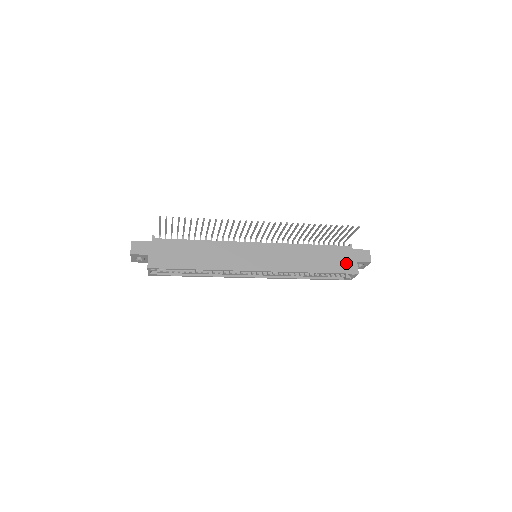
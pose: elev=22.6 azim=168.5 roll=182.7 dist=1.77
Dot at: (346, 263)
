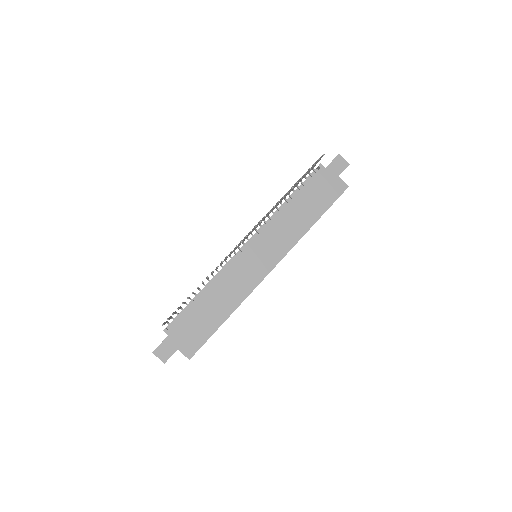
Dot at: (331, 187)
